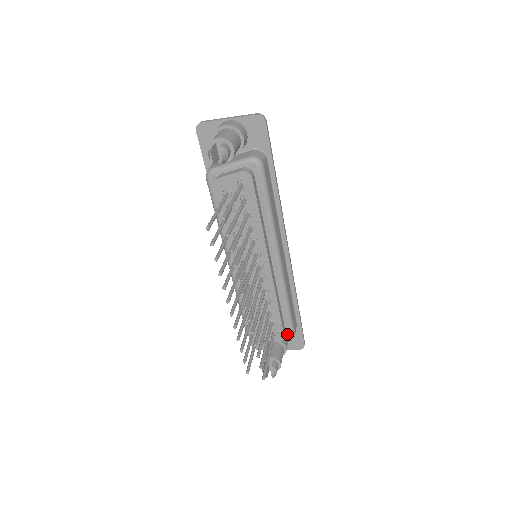
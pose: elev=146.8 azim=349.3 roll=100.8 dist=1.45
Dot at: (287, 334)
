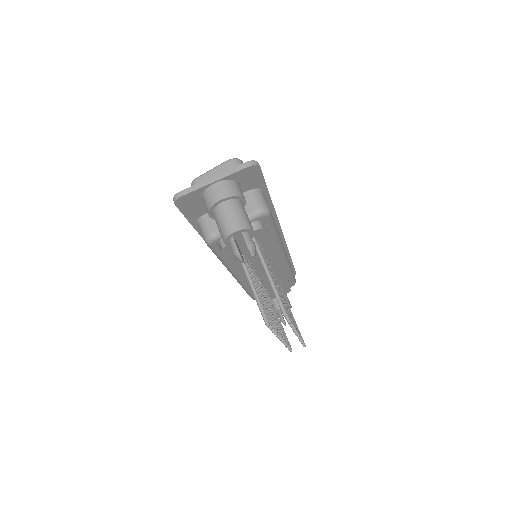
Dot at: (290, 285)
